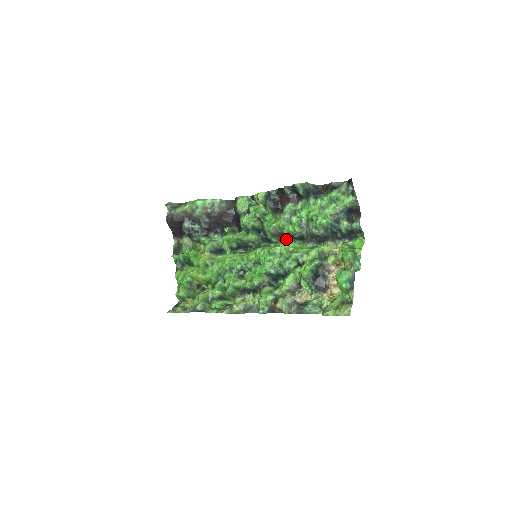
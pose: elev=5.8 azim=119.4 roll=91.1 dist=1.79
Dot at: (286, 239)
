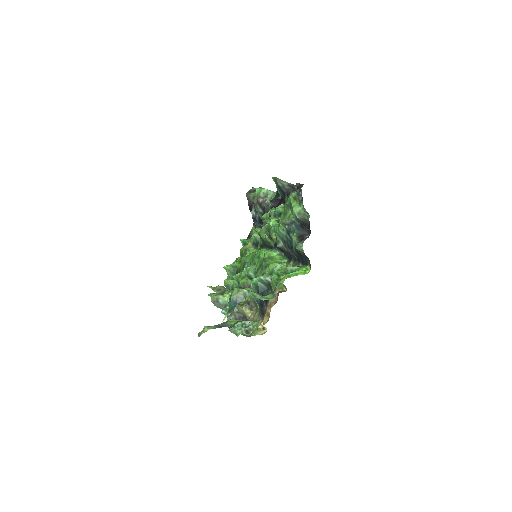
Dot at: occluded
